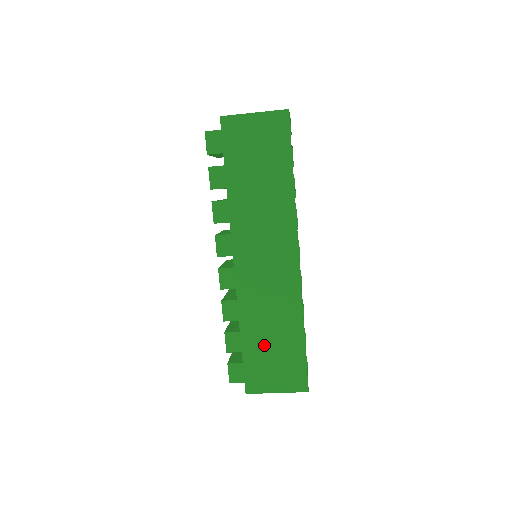
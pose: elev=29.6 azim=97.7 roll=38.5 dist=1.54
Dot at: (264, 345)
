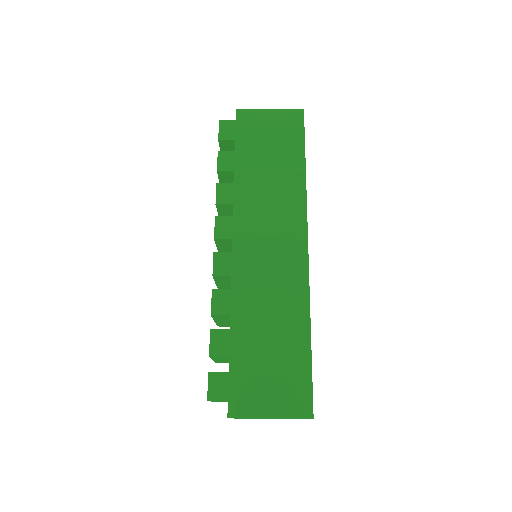
Dot at: (259, 349)
